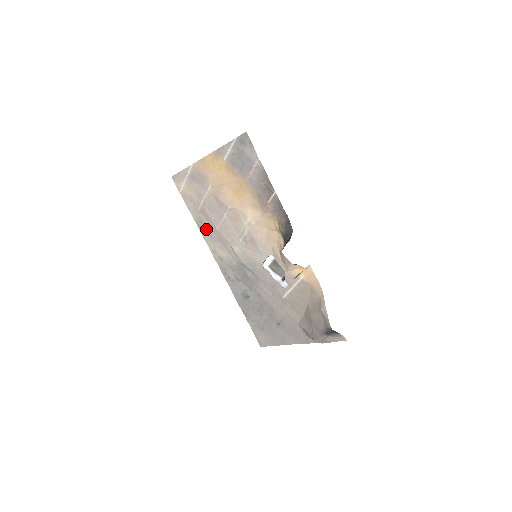
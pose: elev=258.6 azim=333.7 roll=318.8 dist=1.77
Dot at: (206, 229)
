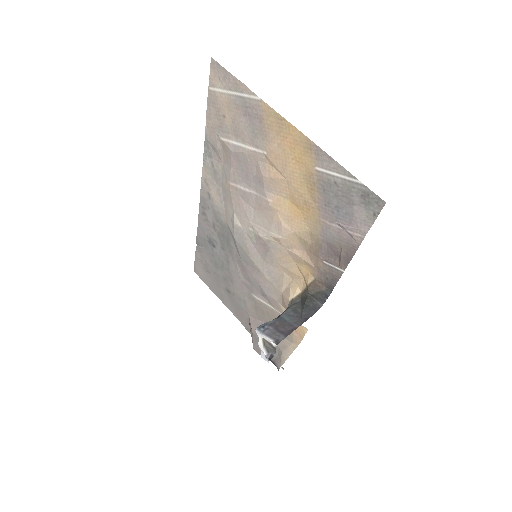
Dot at: (214, 160)
